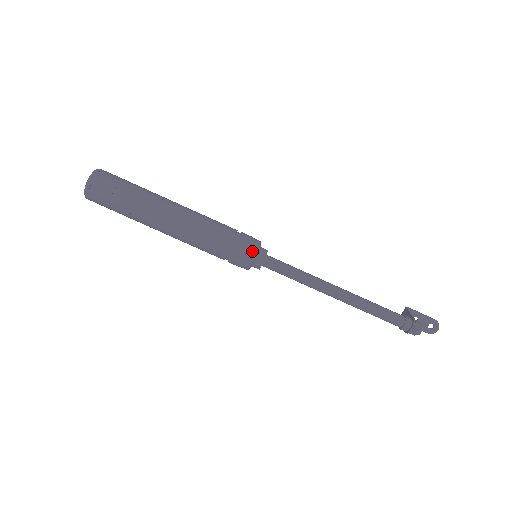
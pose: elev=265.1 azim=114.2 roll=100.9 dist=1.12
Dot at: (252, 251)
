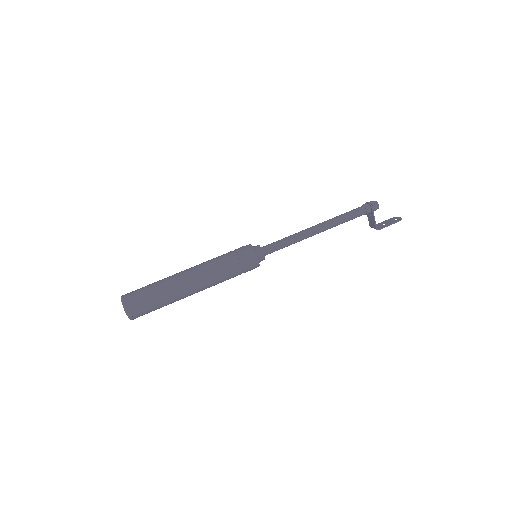
Dot at: (247, 245)
